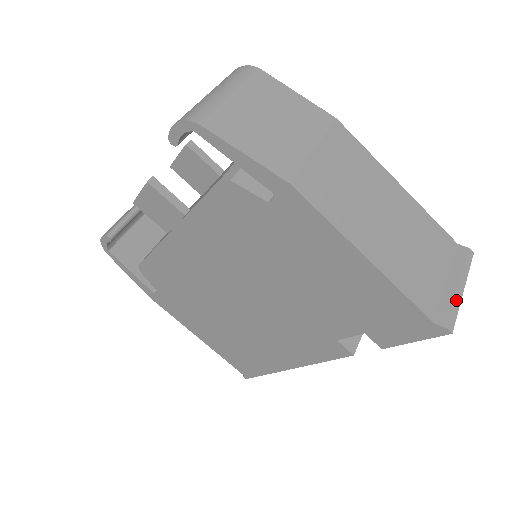
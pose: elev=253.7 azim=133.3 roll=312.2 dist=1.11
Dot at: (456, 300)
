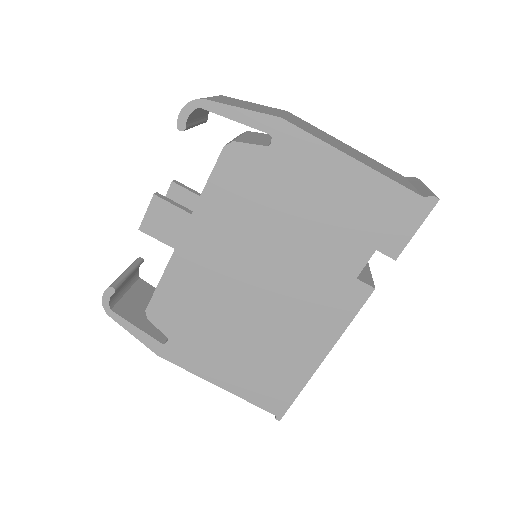
Dot at: (428, 189)
